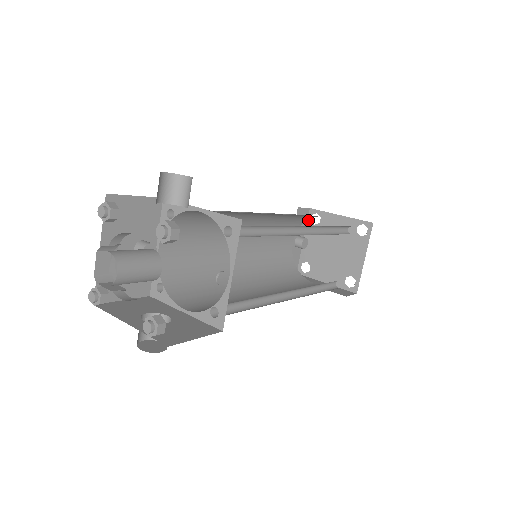
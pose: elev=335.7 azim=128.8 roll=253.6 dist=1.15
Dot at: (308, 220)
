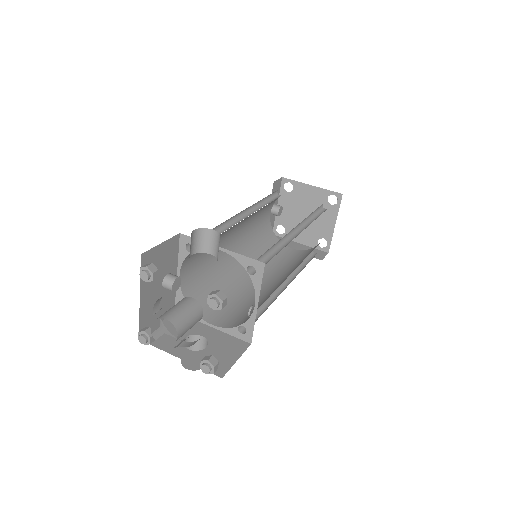
Dot at: (281, 188)
